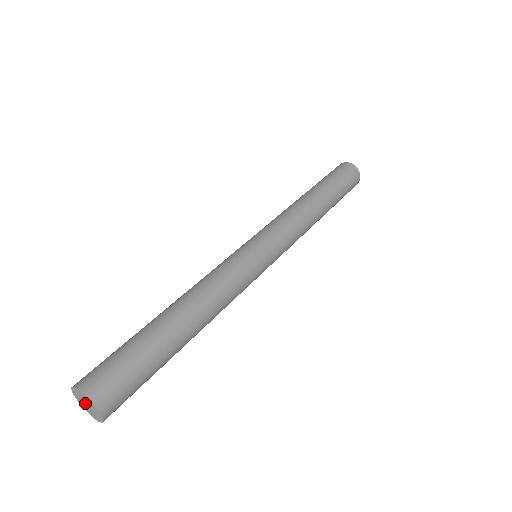
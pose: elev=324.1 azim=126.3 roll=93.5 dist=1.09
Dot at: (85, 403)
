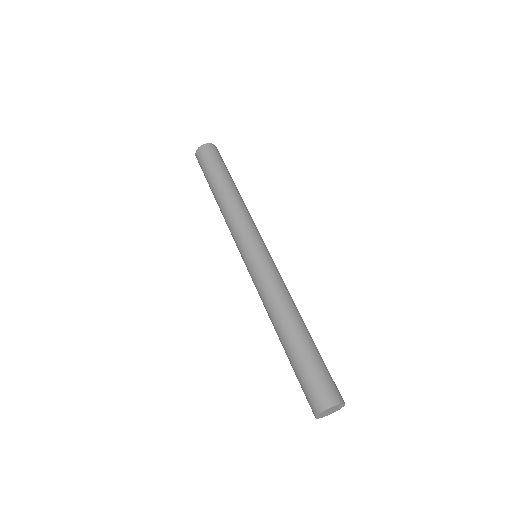
Dot at: (329, 412)
